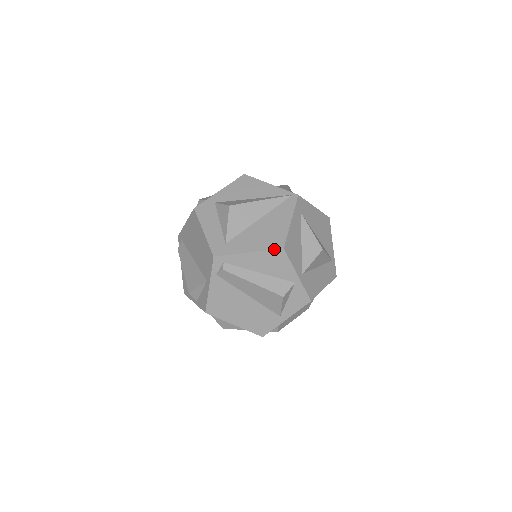
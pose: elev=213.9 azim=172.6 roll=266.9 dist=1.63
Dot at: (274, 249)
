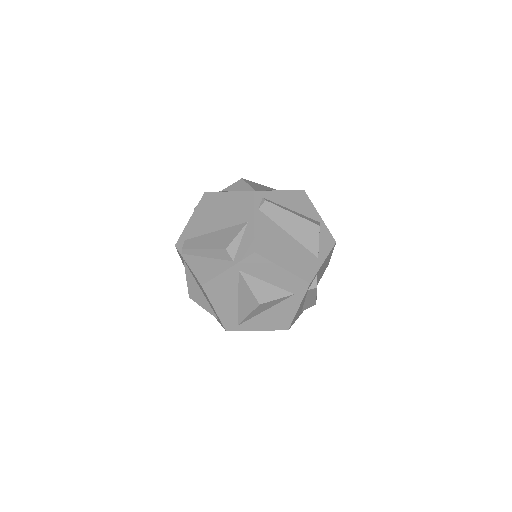
Dot at: (297, 190)
